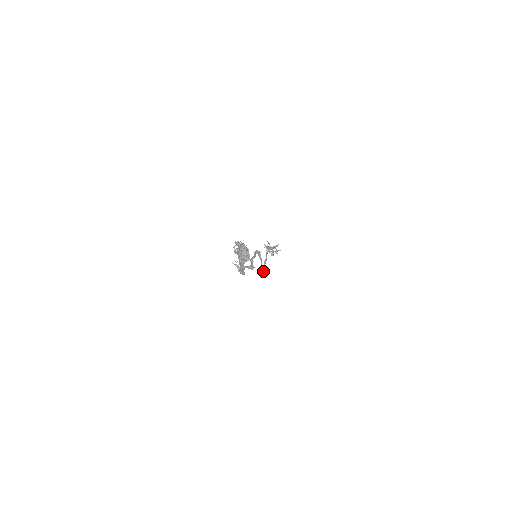
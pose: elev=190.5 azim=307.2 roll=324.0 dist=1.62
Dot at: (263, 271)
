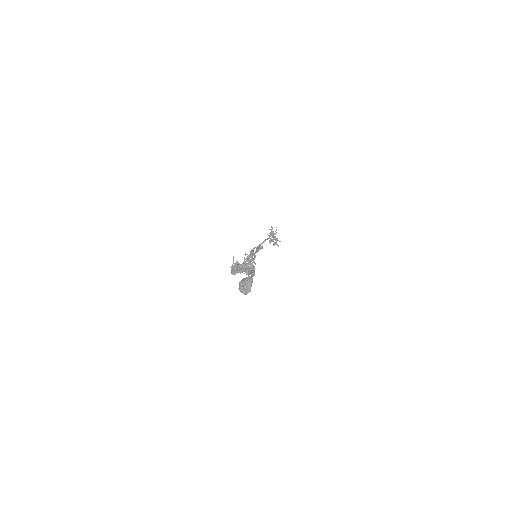
Dot at: (250, 253)
